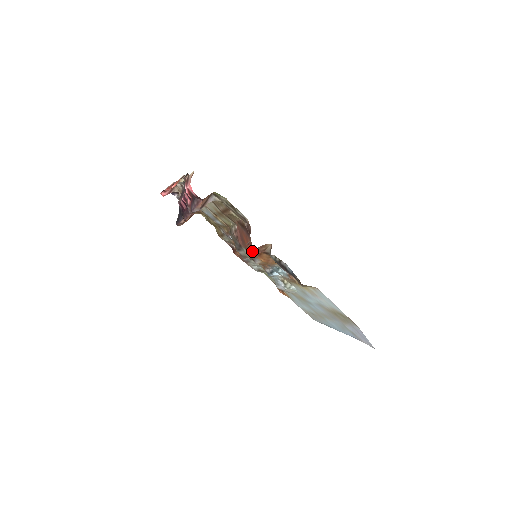
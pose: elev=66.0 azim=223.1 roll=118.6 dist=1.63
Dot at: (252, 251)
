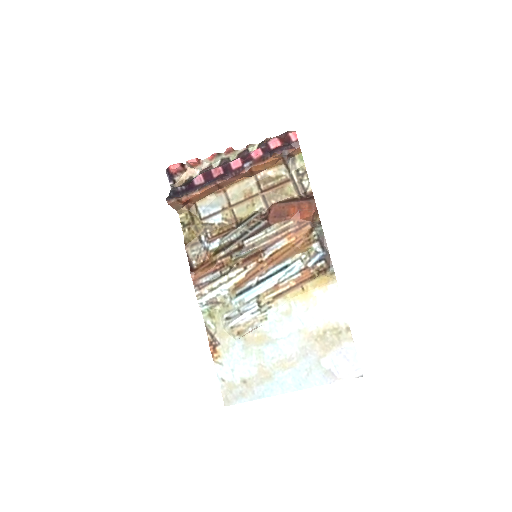
Dot at: (312, 210)
